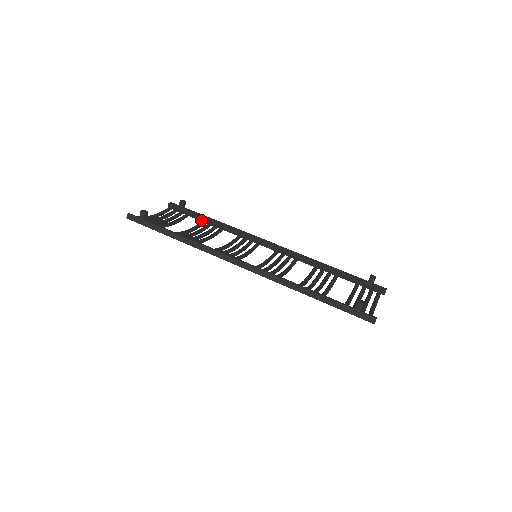
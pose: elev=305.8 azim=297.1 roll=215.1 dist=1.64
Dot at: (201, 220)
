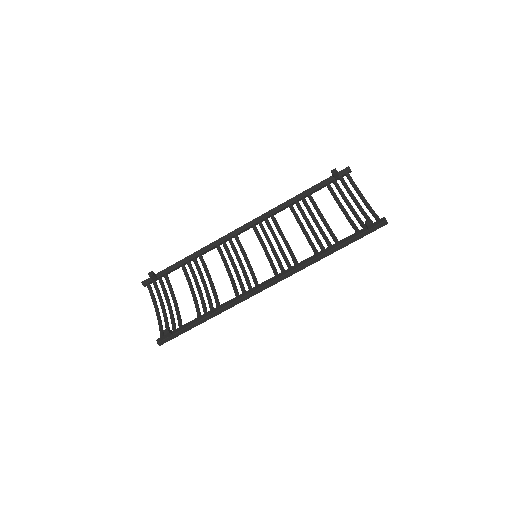
Dot at: occluded
